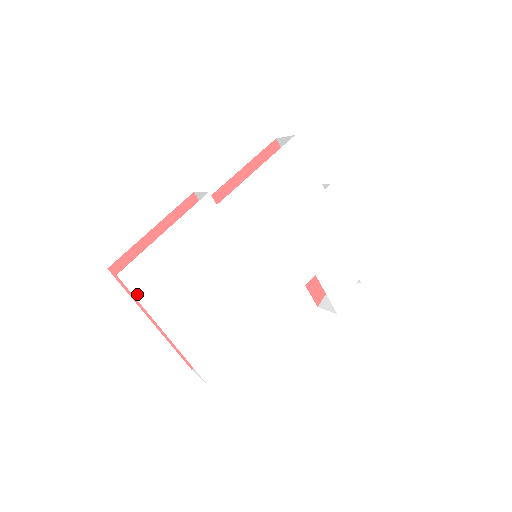
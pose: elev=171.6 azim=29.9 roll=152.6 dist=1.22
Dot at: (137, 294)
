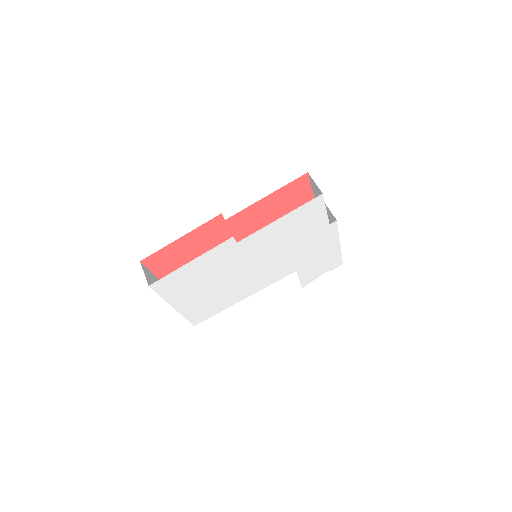
Dot at: (160, 293)
